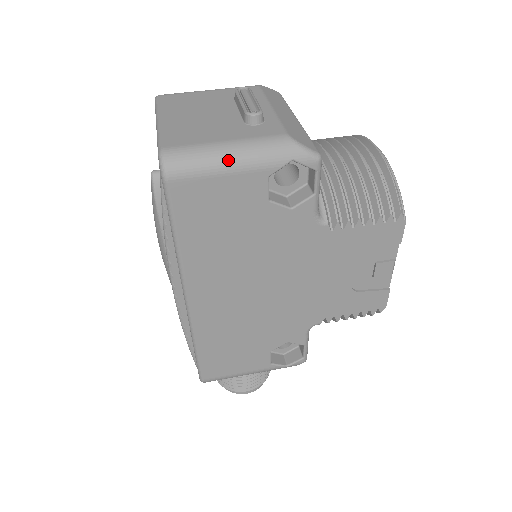
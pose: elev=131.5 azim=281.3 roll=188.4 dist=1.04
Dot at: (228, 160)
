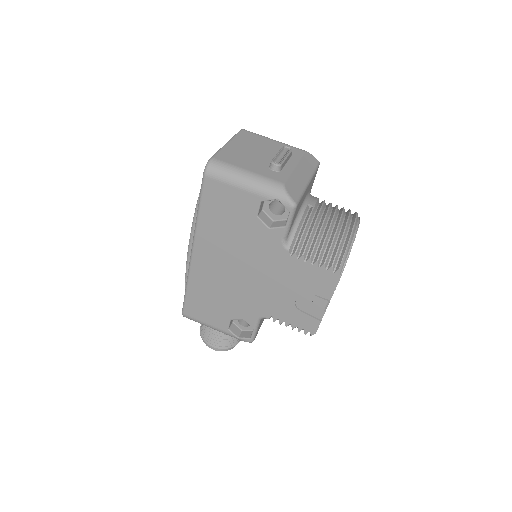
Dot at: (242, 181)
